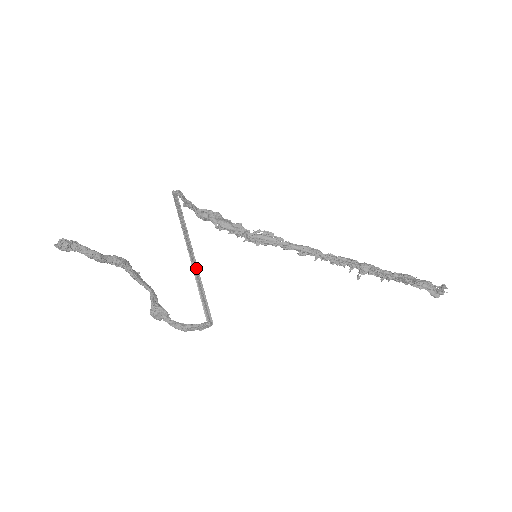
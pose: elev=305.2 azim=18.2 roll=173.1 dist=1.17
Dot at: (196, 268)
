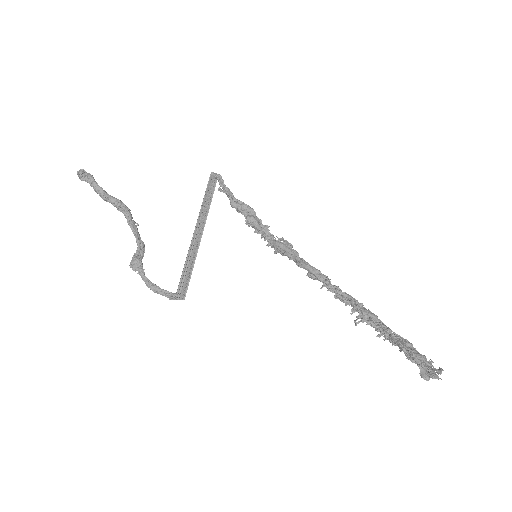
Dot at: (198, 245)
